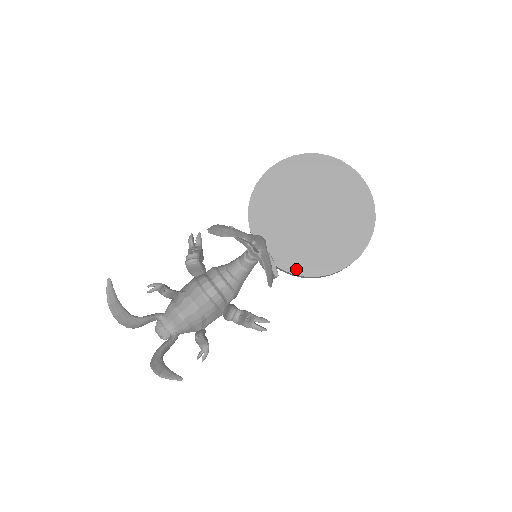
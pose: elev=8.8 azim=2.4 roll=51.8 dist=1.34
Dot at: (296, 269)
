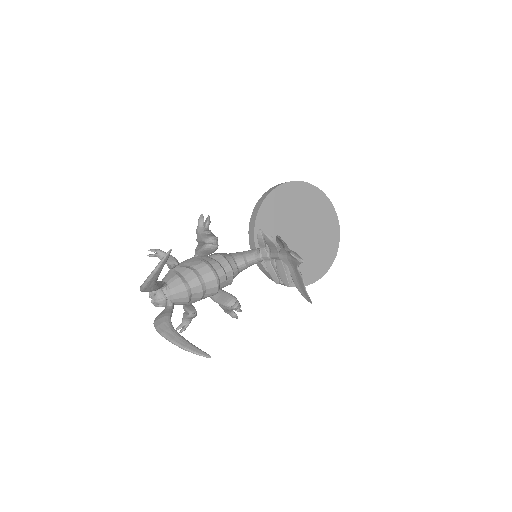
Dot at: occluded
